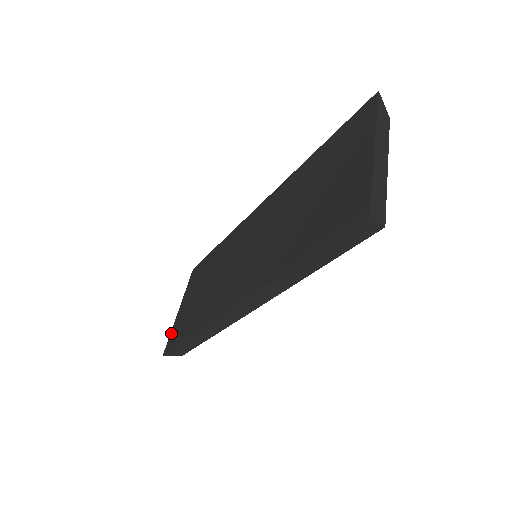
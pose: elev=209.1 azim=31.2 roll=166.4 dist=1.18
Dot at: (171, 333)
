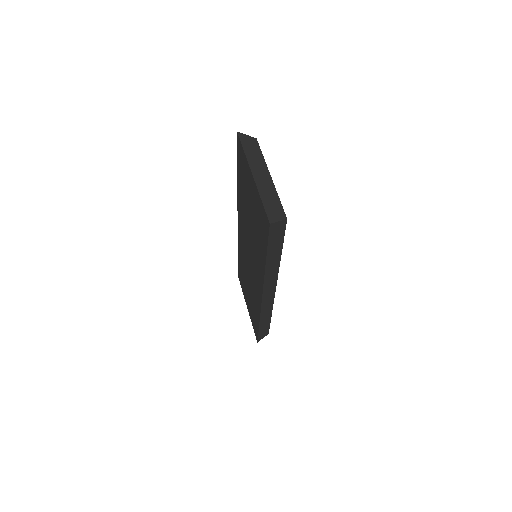
Dot at: occluded
